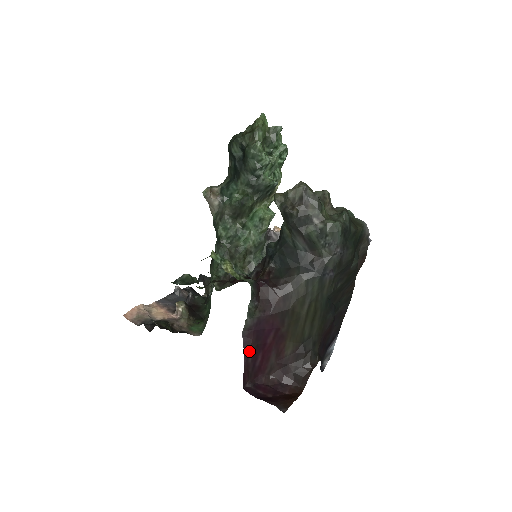
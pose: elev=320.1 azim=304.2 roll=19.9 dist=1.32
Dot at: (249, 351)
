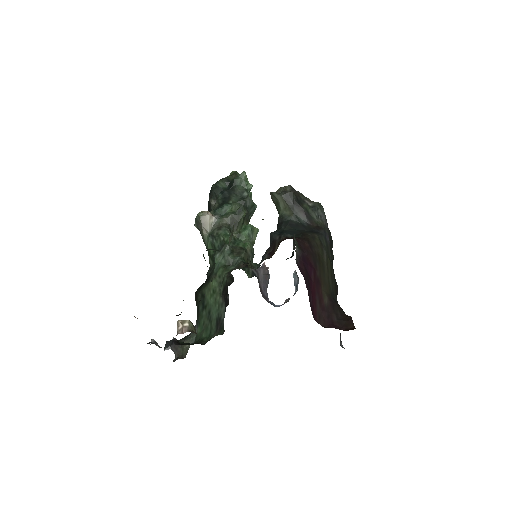
Dot at: (306, 279)
